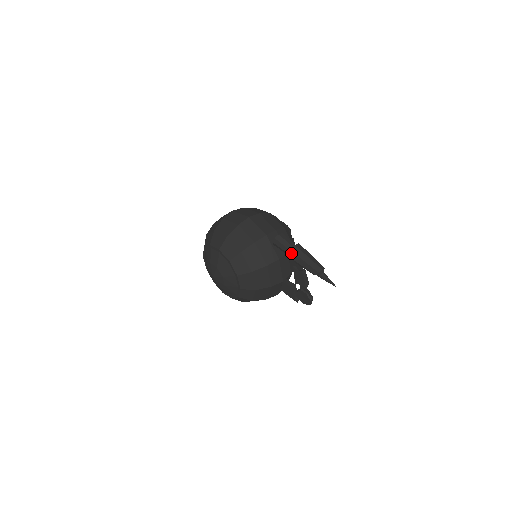
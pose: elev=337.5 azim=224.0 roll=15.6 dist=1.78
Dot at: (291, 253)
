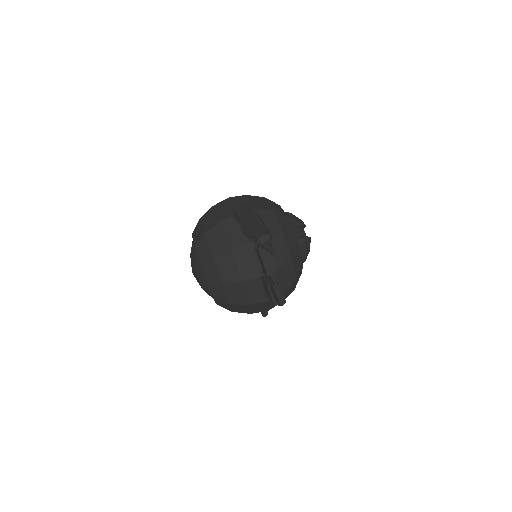
Dot at: (239, 221)
